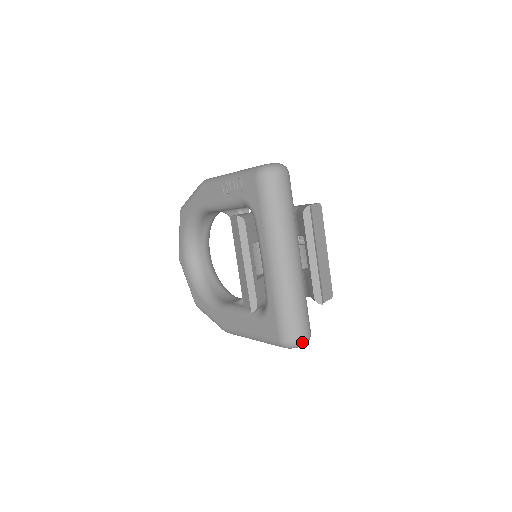
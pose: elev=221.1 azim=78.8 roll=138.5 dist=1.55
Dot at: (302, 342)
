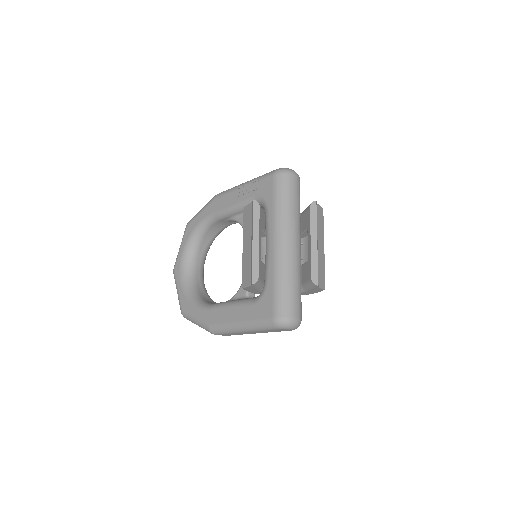
Dot at: (294, 321)
